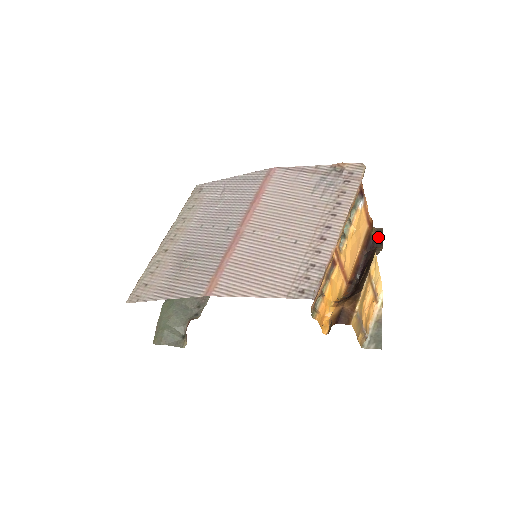
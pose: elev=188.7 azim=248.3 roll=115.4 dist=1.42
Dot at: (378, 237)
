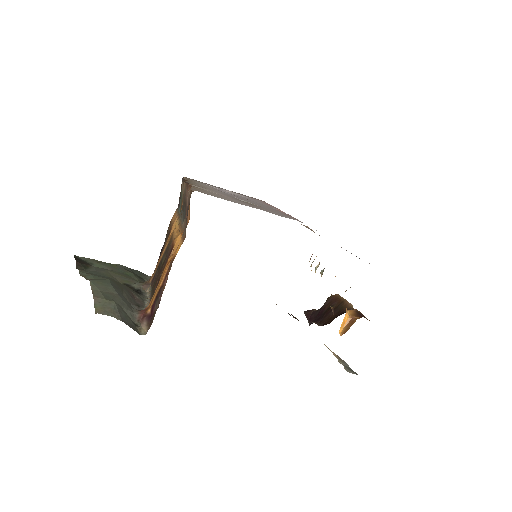
Dot at: occluded
